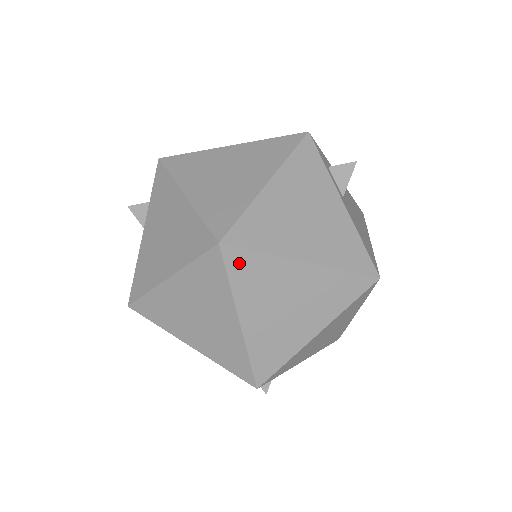
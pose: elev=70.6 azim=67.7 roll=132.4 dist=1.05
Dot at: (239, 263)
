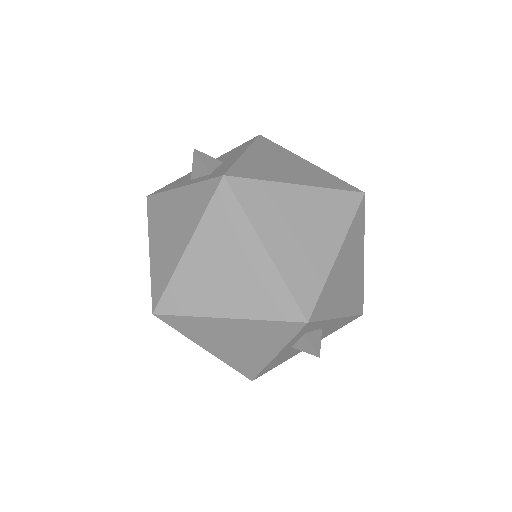
Dot at: occluded
